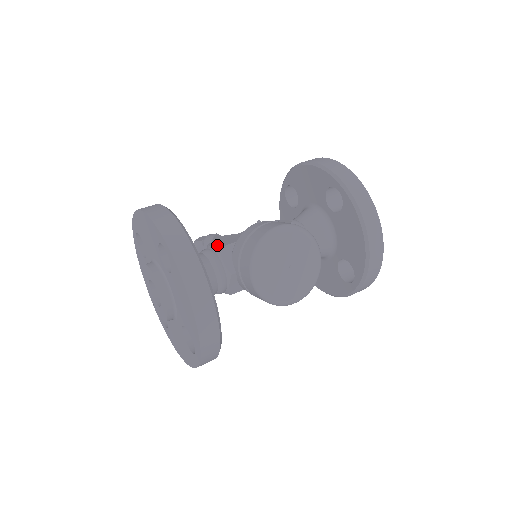
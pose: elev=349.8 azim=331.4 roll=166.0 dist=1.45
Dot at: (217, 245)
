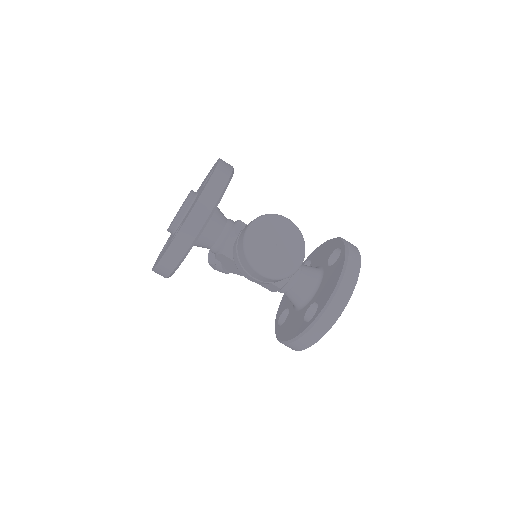
Dot at: occluded
